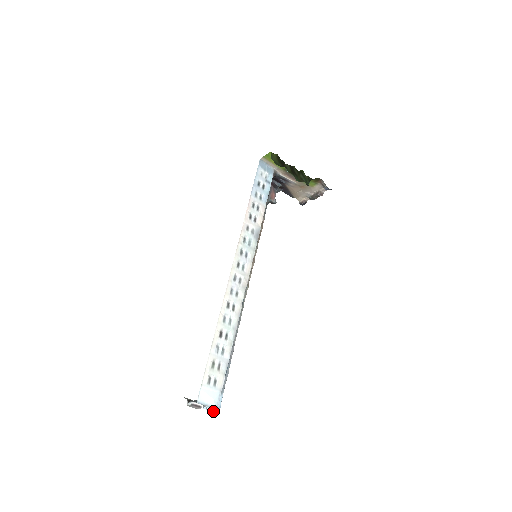
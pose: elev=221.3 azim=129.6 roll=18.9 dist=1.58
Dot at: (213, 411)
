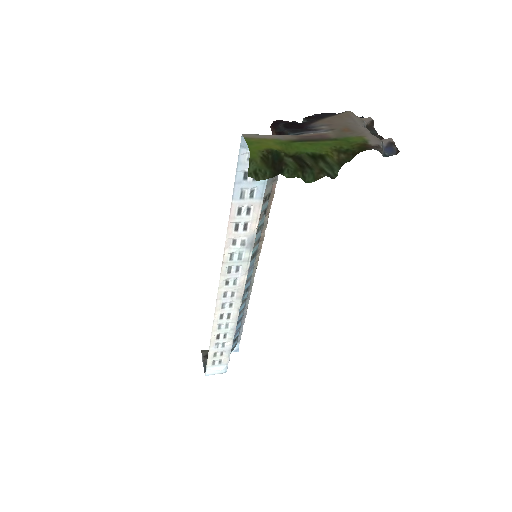
Dot at: occluded
